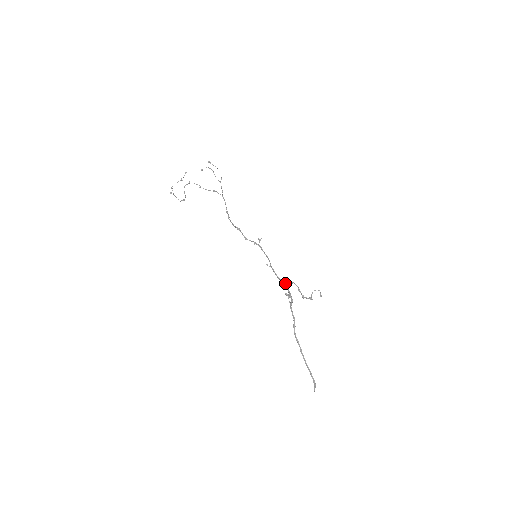
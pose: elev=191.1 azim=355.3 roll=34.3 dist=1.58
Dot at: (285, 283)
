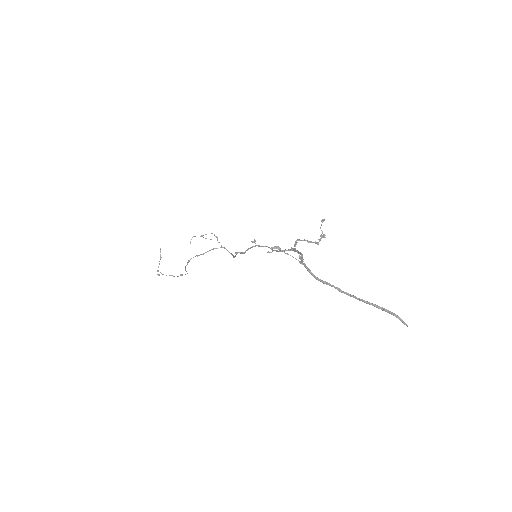
Dot at: (290, 249)
